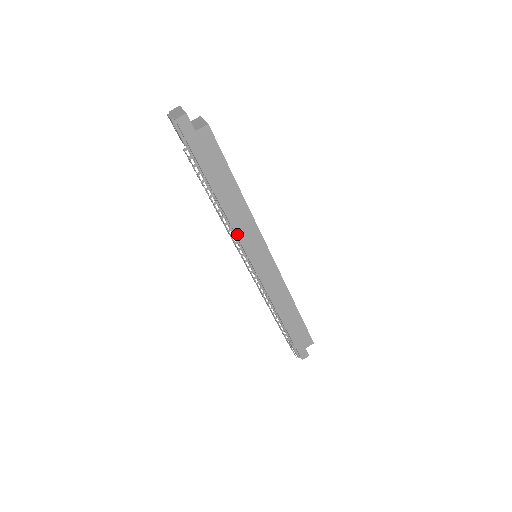
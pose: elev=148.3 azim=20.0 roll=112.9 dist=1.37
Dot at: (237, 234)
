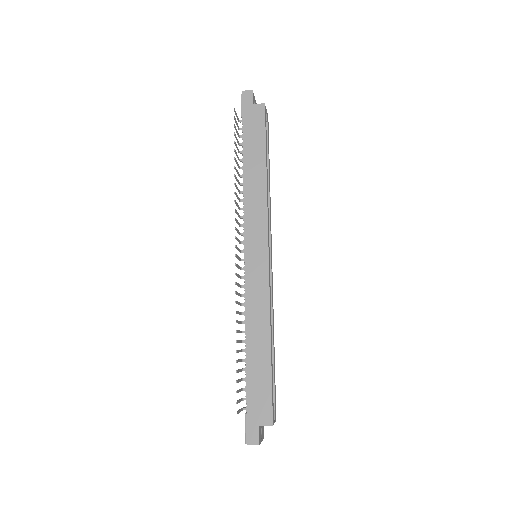
Dot at: (245, 209)
